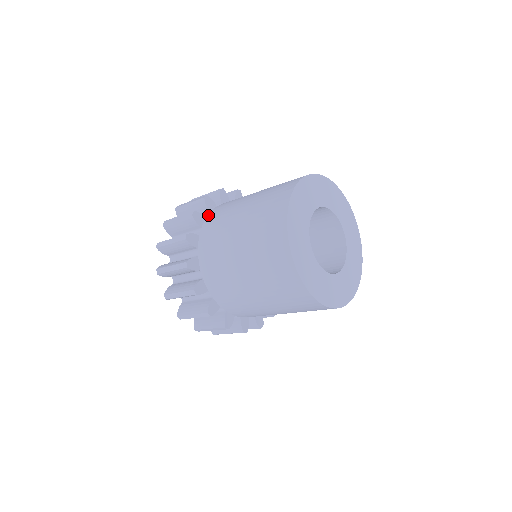
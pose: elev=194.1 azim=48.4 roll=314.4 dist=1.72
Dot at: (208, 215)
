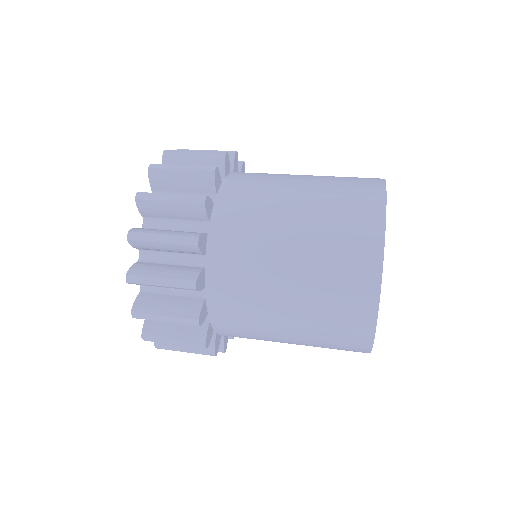
Dot at: (217, 200)
